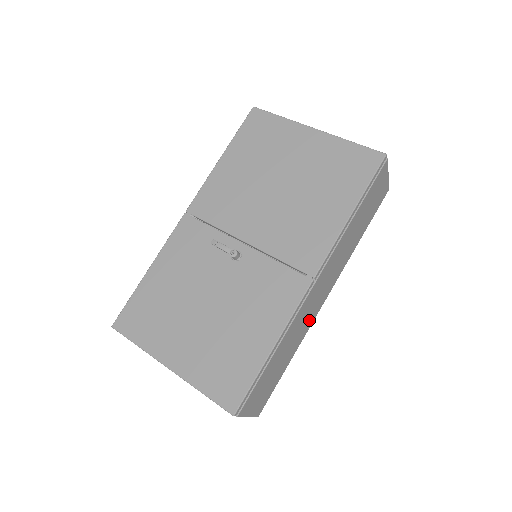
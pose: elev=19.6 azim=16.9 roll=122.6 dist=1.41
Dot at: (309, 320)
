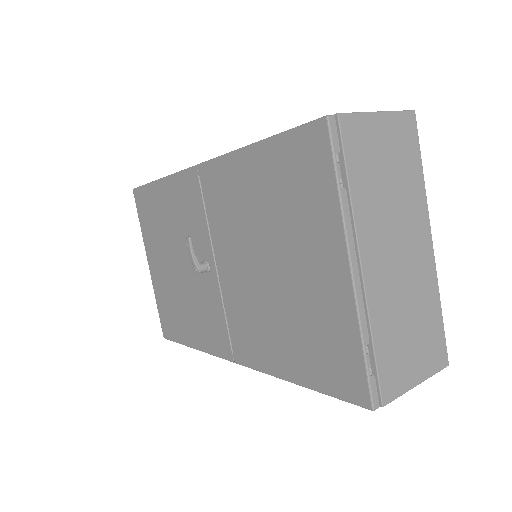
Dot at: occluded
